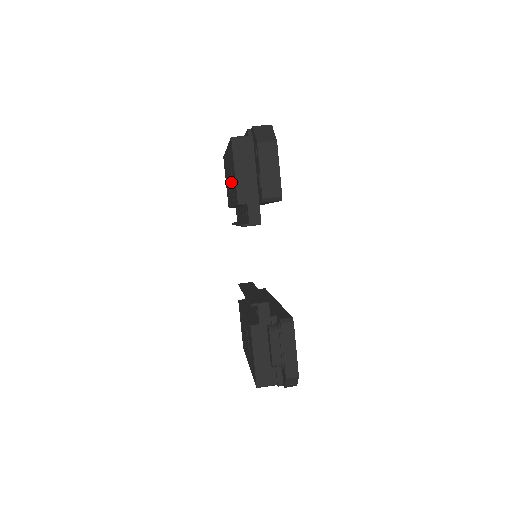
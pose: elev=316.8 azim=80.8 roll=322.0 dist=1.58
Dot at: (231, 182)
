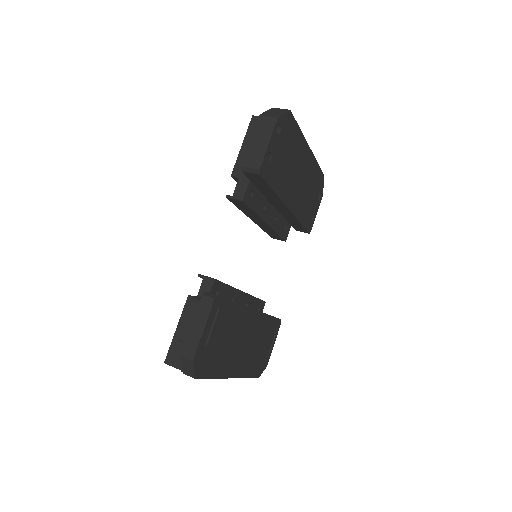
Dot at: occluded
